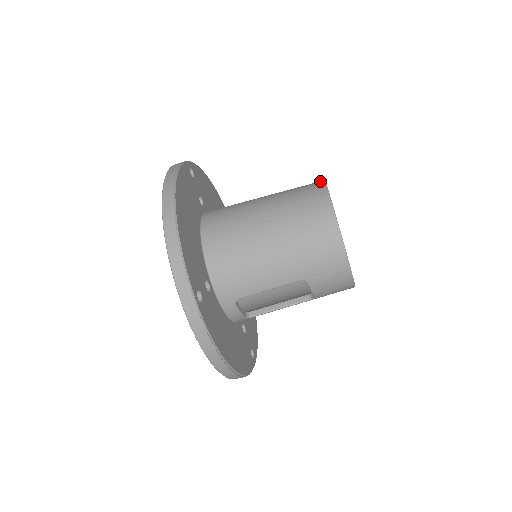
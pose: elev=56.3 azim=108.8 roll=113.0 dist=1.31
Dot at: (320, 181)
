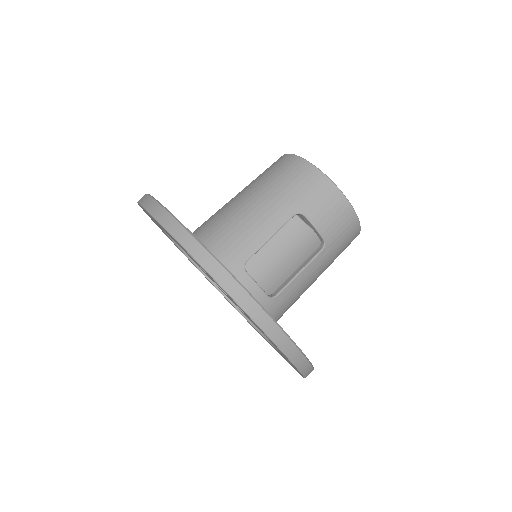
Dot at: occluded
